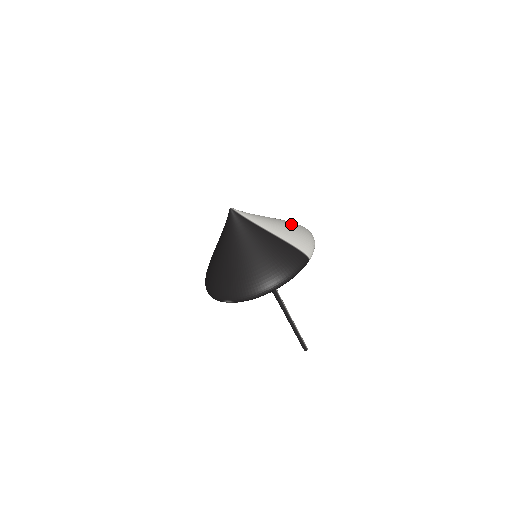
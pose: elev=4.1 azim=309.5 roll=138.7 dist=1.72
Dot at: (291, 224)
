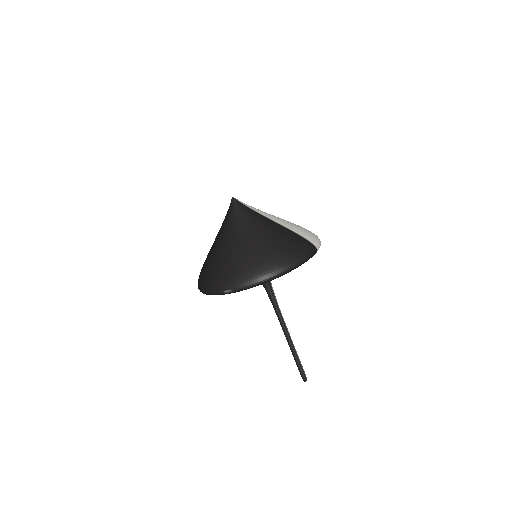
Dot at: occluded
